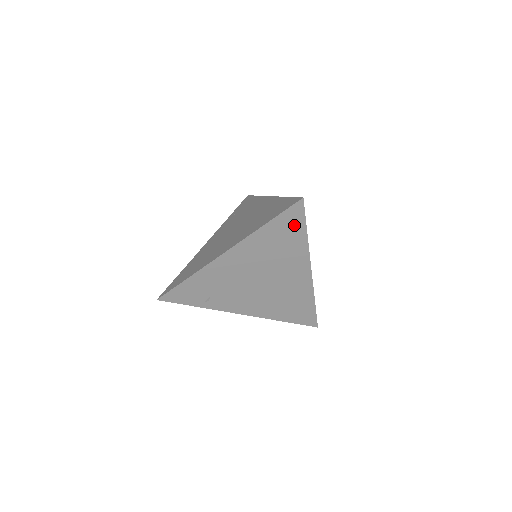
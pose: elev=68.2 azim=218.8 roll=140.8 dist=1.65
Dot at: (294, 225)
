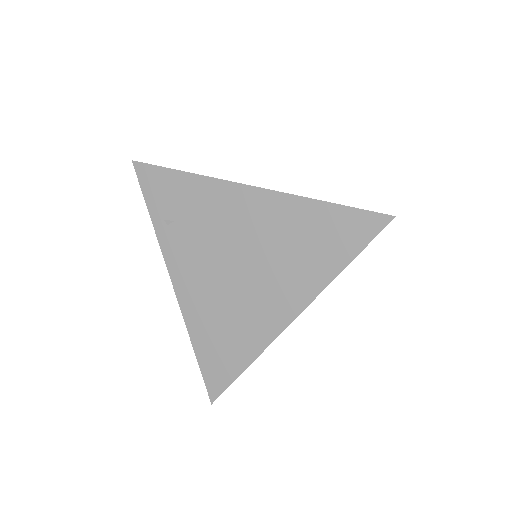
Dot at: (348, 239)
